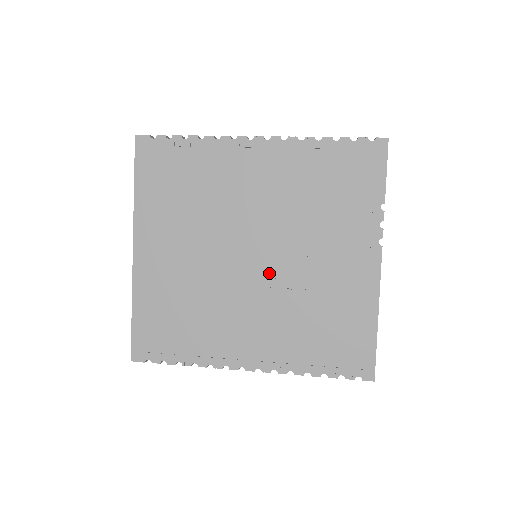
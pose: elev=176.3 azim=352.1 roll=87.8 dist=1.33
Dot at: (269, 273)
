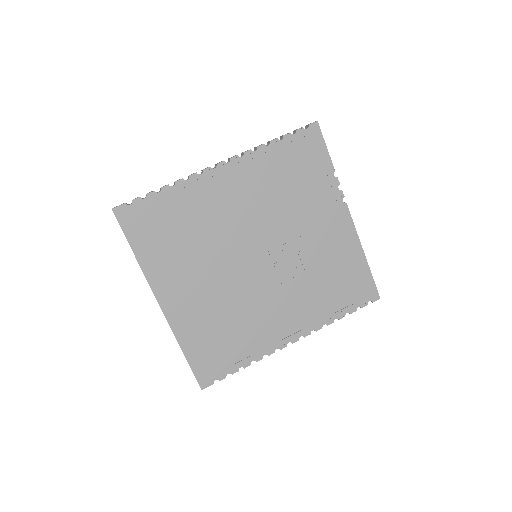
Dot at: (277, 264)
